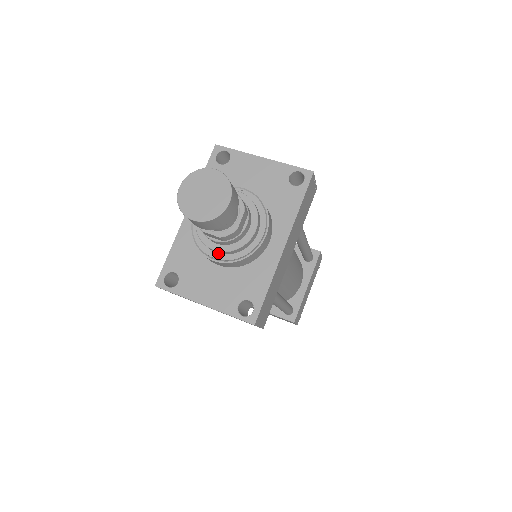
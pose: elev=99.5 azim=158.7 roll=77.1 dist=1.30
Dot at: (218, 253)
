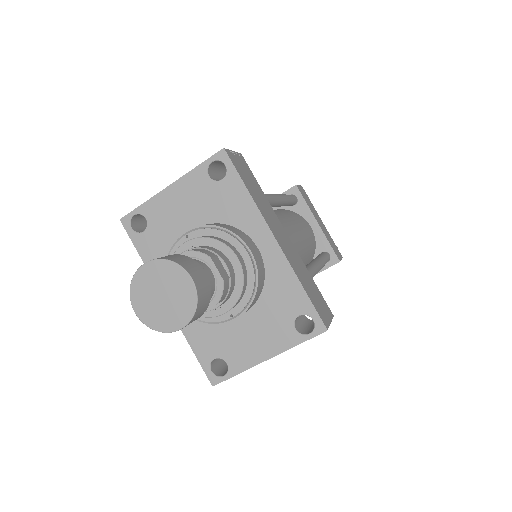
Dot at: (230, 310)
